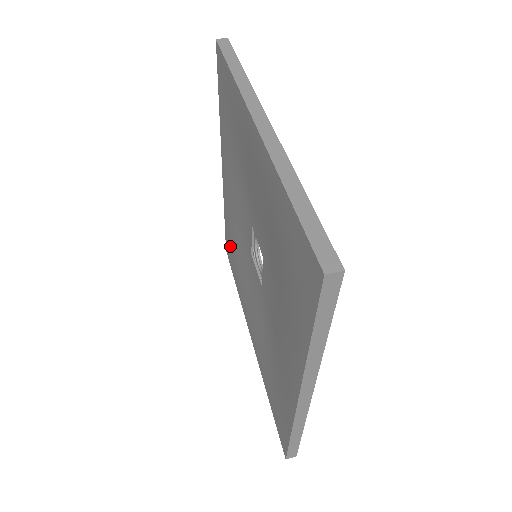
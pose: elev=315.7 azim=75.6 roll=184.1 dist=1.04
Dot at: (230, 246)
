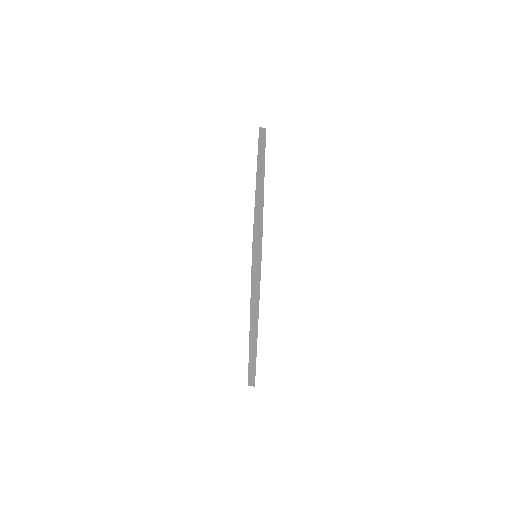
Dot at: occluded
